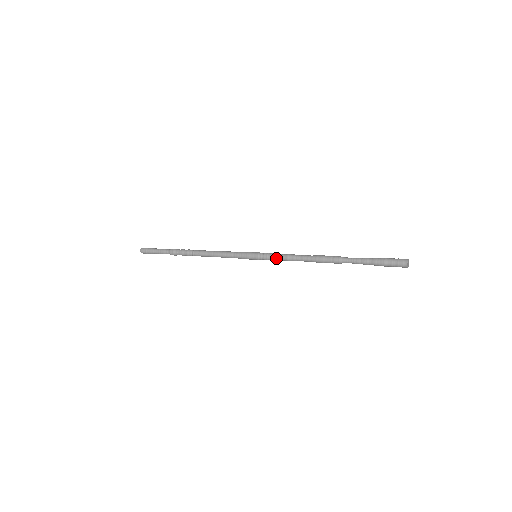
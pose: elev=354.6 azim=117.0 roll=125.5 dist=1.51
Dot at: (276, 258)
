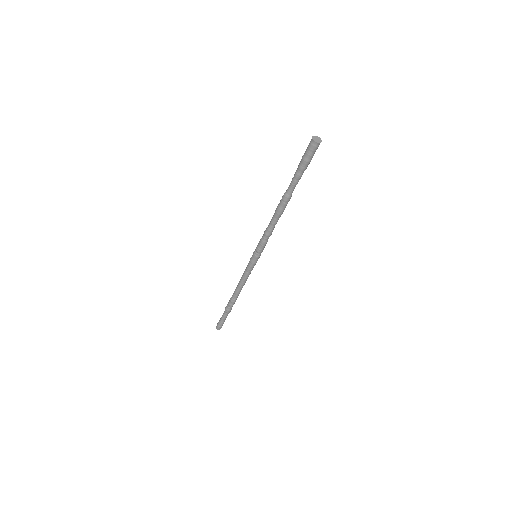
Dot at: (262, 243)
